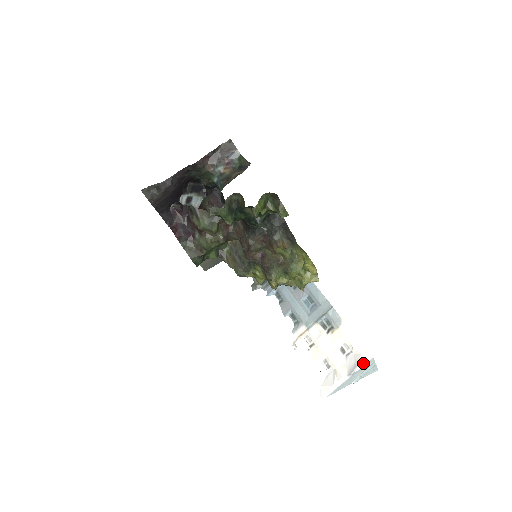
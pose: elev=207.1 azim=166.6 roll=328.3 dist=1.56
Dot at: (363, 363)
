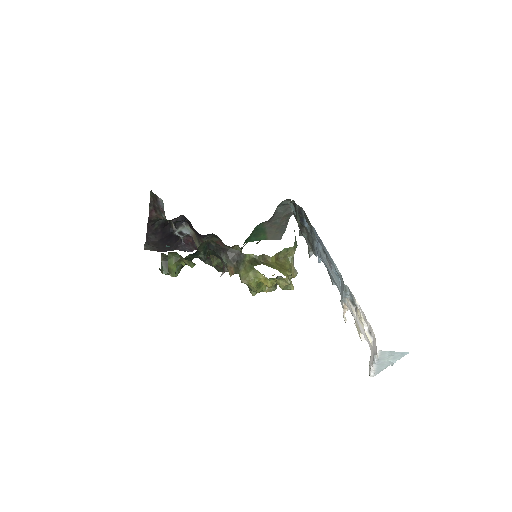
Dot at: (375, 355)
